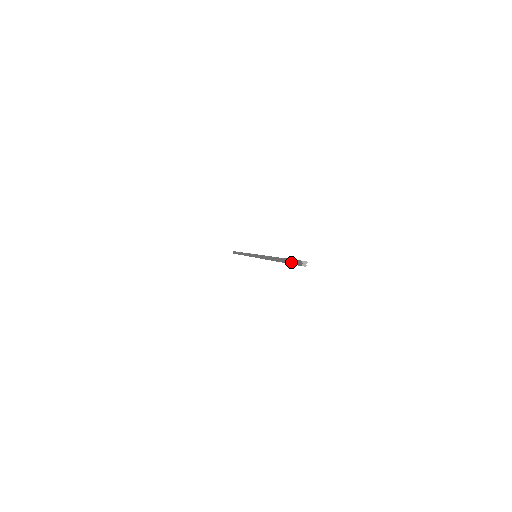
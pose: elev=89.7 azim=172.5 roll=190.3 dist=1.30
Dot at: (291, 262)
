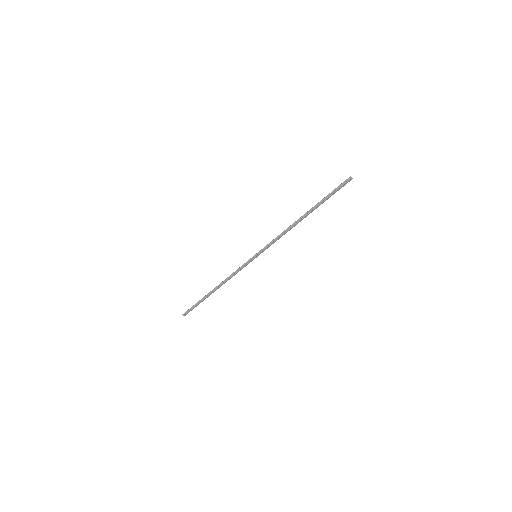
Dot at: (334, 191)
